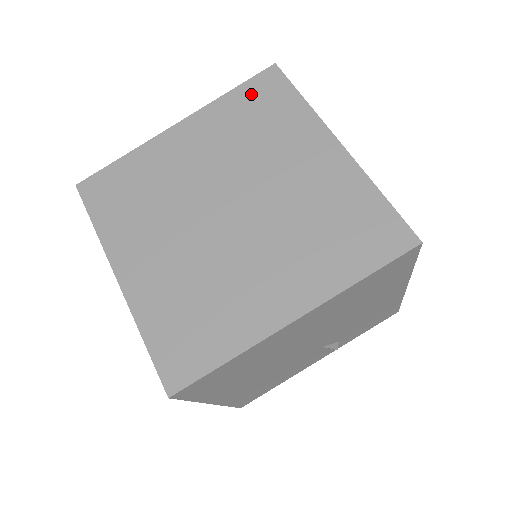
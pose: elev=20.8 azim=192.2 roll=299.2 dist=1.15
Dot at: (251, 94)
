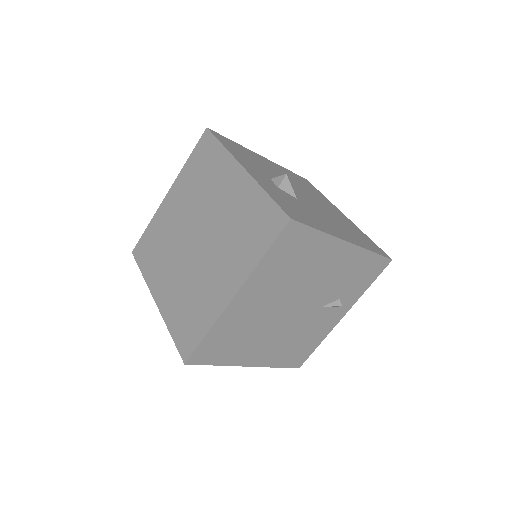
Dot at: (198, 156)
